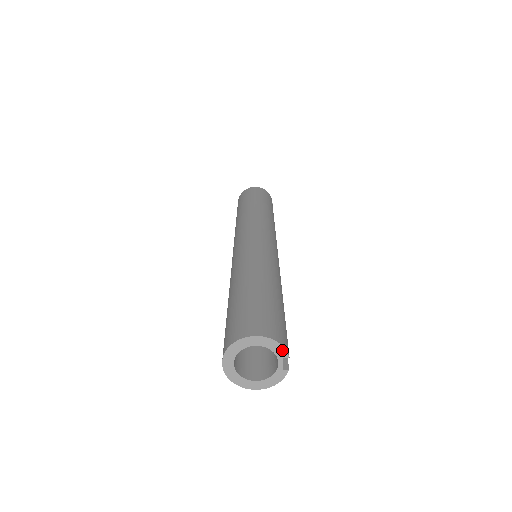
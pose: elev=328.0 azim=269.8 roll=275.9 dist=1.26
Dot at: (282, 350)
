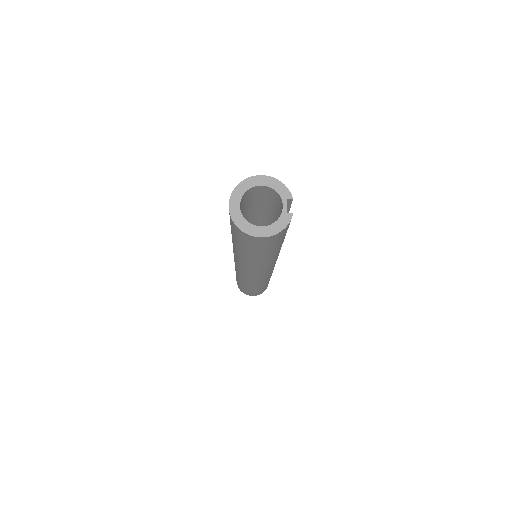
Dot at: (286, 191)
